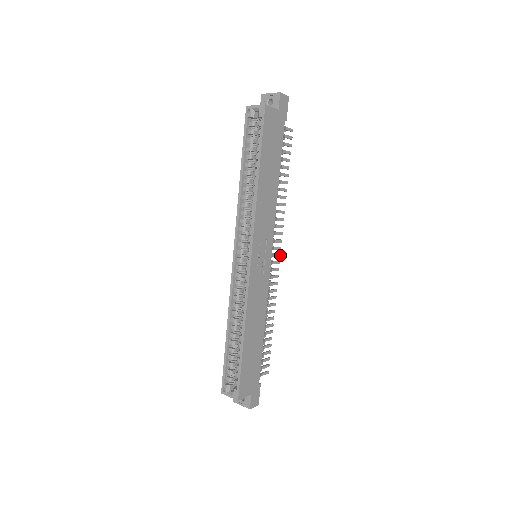
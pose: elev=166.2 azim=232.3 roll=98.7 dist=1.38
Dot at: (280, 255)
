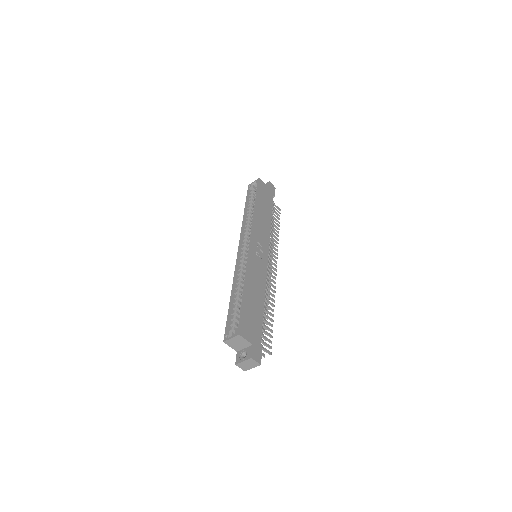
Dot at: (276, 270)
